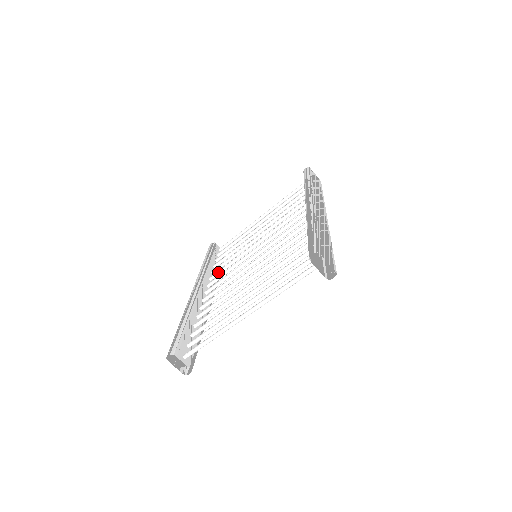
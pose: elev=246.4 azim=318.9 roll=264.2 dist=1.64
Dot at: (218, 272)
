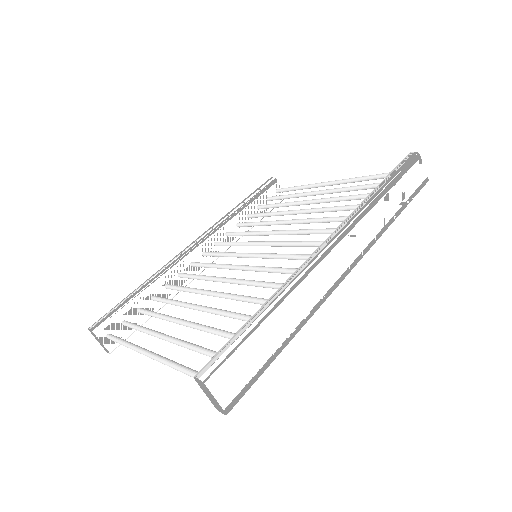
Dot at: (234, 233)
